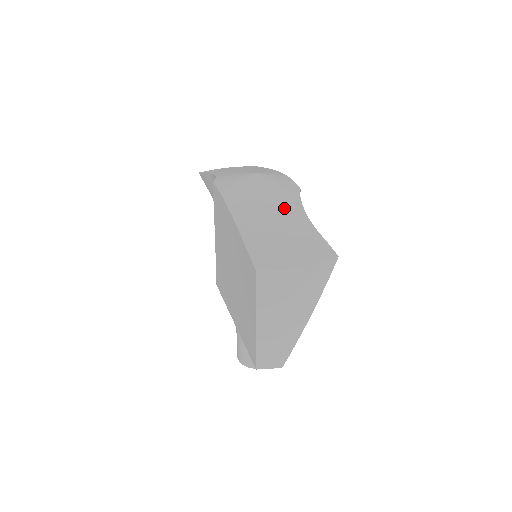
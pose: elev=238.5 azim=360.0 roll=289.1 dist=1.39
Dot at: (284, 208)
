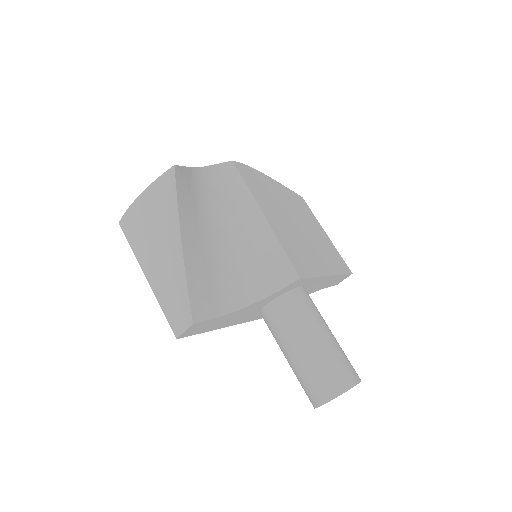
Dot at: occluded
